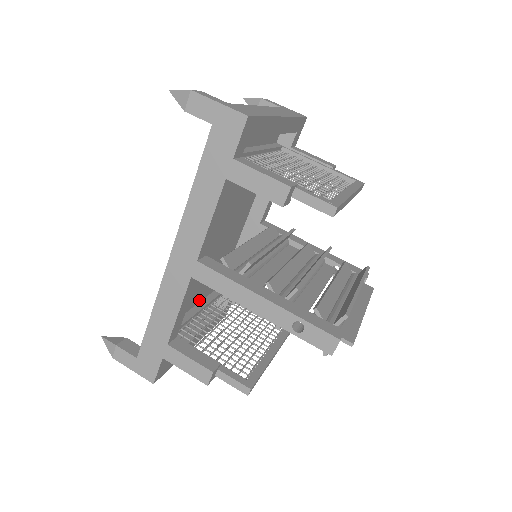
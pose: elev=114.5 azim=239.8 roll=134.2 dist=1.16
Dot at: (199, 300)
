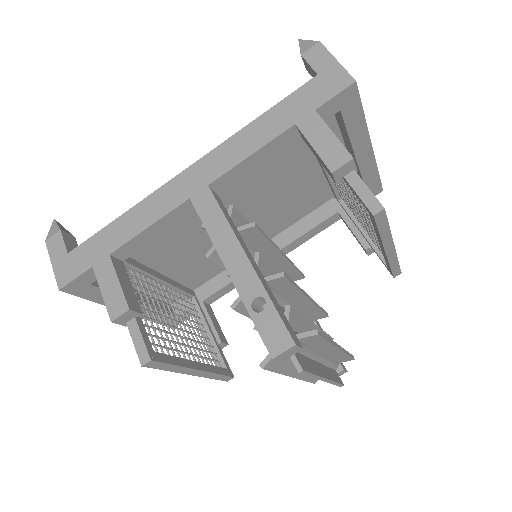
Dot at: (167, 273)
